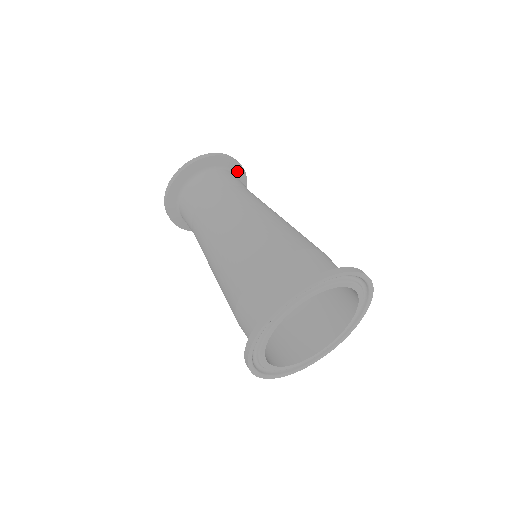
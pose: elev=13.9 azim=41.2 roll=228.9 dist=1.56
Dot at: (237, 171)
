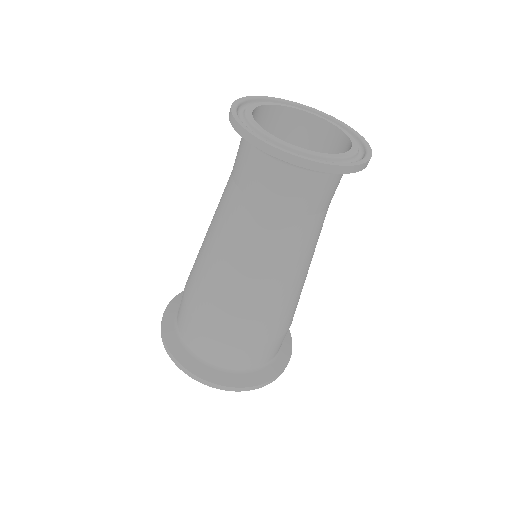
Dot at: occluded
